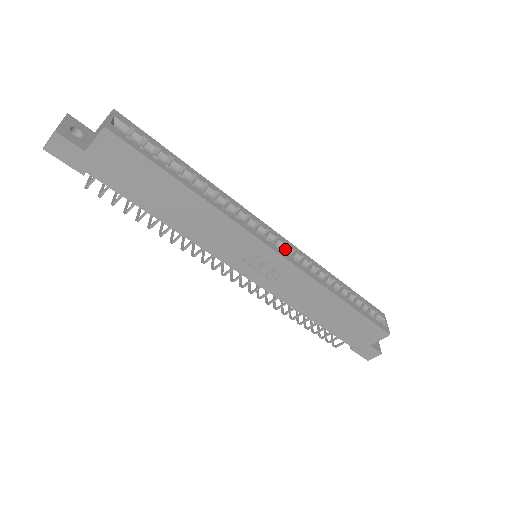
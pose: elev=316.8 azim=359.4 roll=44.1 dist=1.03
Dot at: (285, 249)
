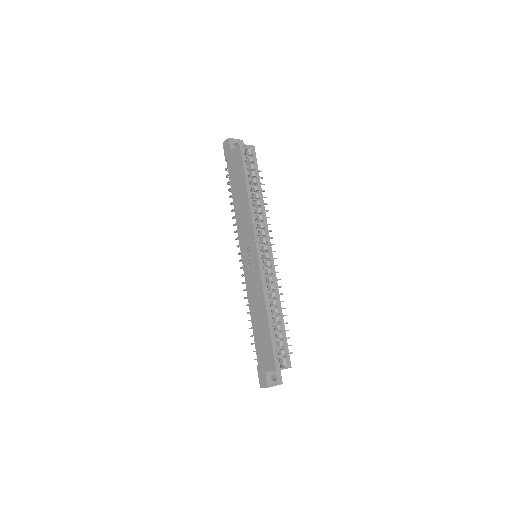
Dot at: (267, 261)
